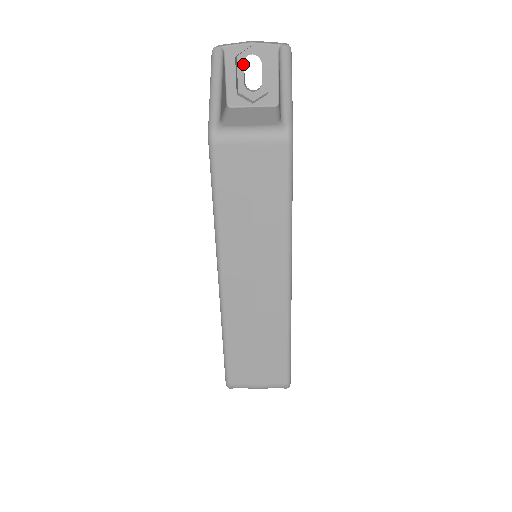
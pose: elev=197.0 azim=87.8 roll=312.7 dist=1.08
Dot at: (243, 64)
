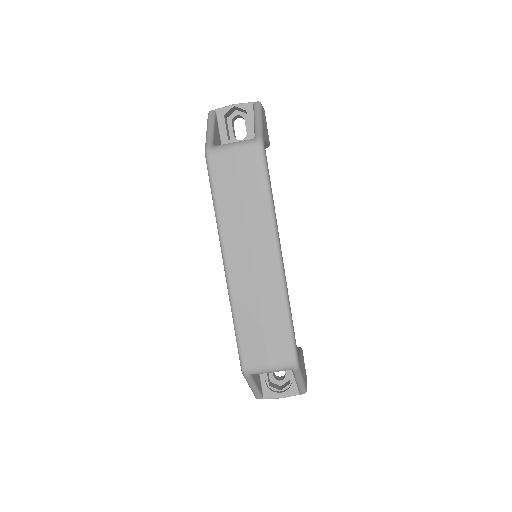
Dot at: (232, 123)
